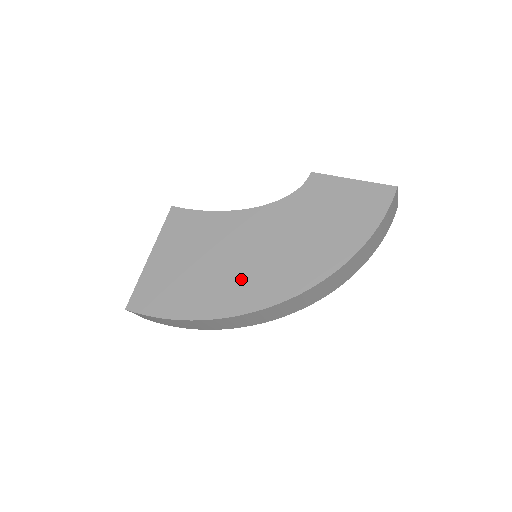
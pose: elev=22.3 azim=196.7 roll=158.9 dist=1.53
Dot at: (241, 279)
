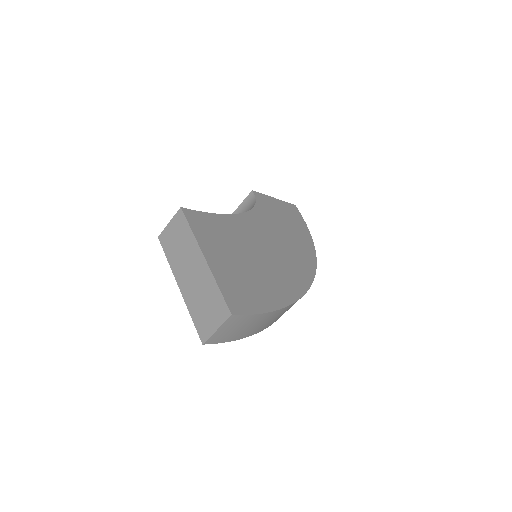
Dot at: (283, 267)
